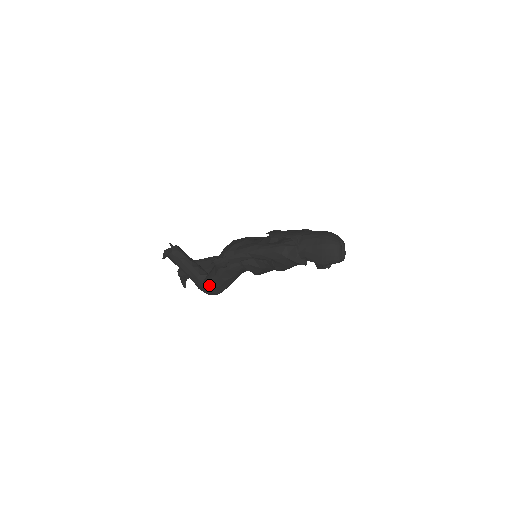
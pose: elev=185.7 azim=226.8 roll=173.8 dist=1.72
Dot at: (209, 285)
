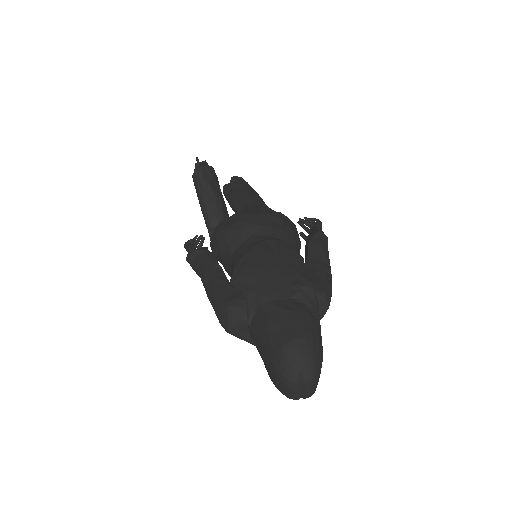
Dot at: occluded
